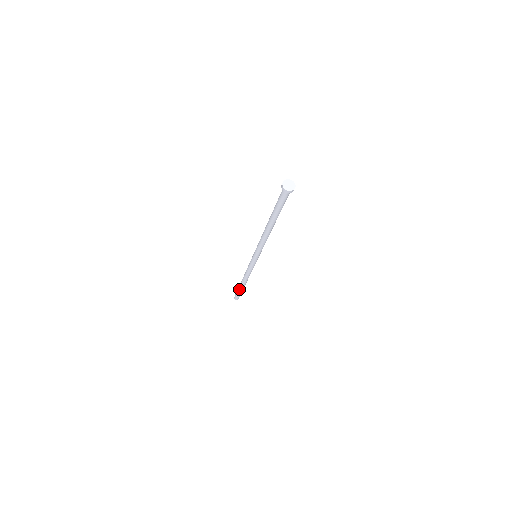
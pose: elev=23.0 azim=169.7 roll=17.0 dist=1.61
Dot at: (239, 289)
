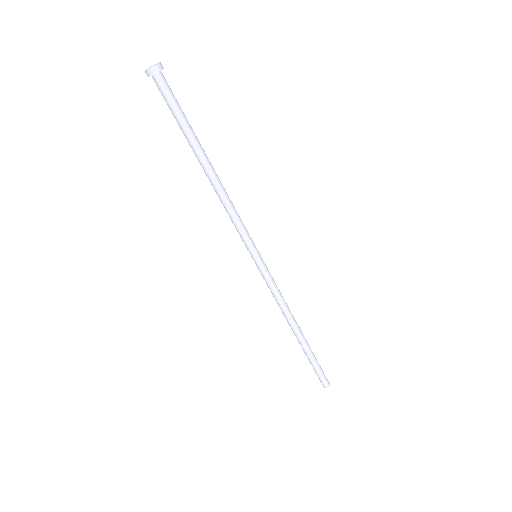
Dot at: (308, 355)
